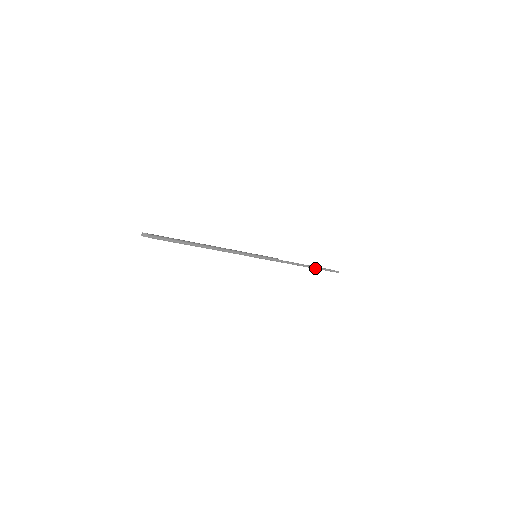
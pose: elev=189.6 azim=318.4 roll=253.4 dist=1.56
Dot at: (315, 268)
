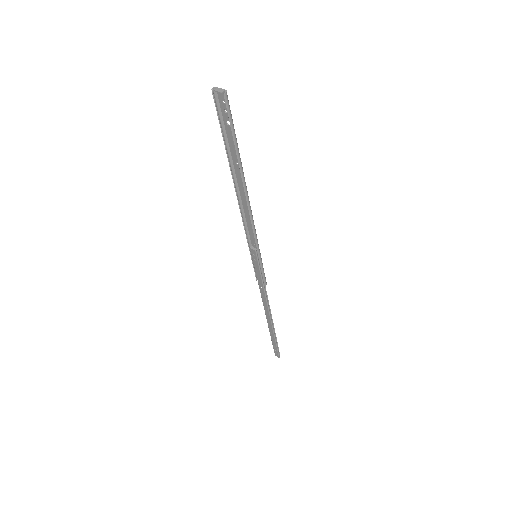
Dot at: (273, 330)
